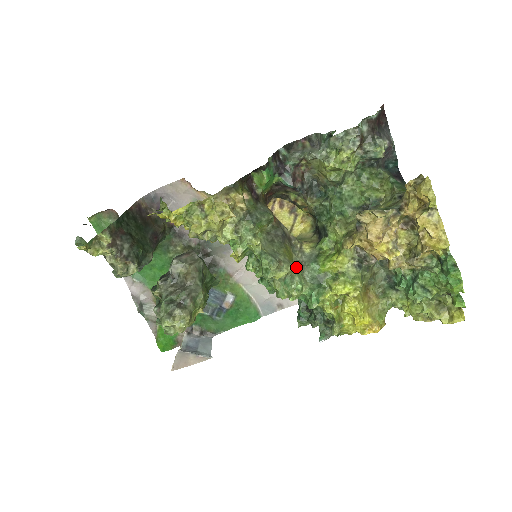
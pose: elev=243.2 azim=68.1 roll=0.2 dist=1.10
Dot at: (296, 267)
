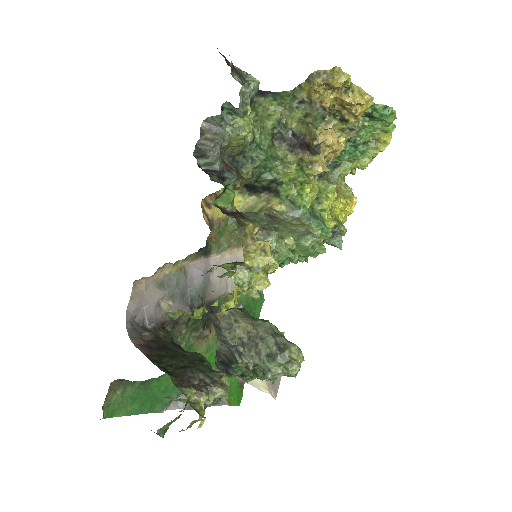
Dot at: occluded
